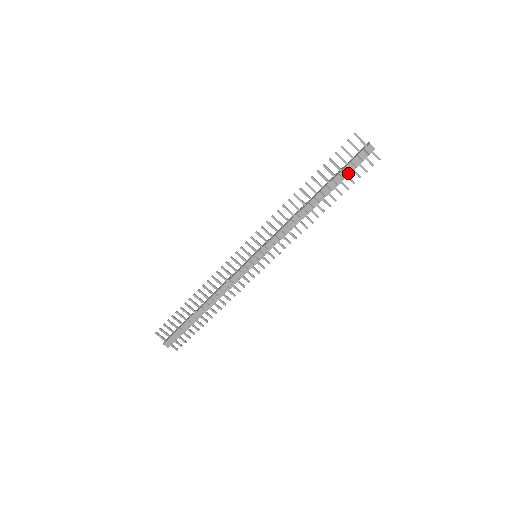
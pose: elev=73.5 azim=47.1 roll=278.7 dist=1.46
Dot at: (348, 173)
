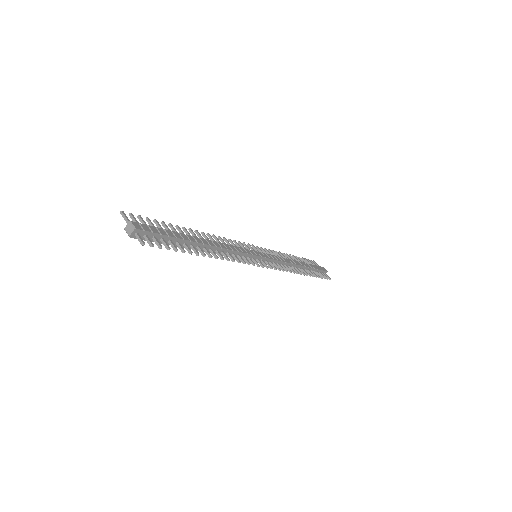
Dot at: (316, 268)
